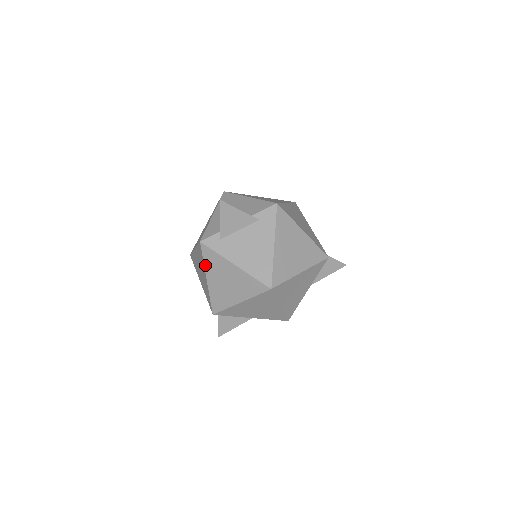
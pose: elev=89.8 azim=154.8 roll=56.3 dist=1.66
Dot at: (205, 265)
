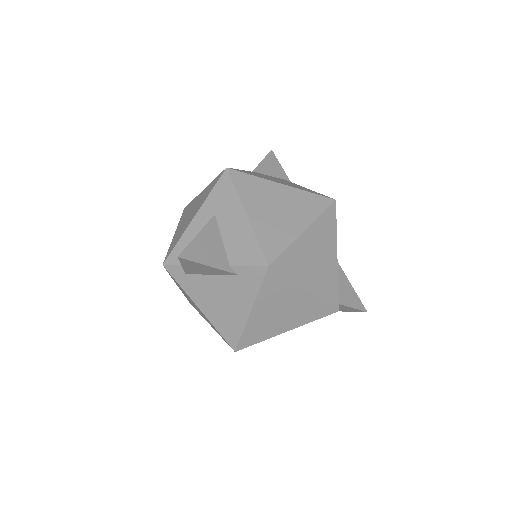
Dot at: (173, 279)
